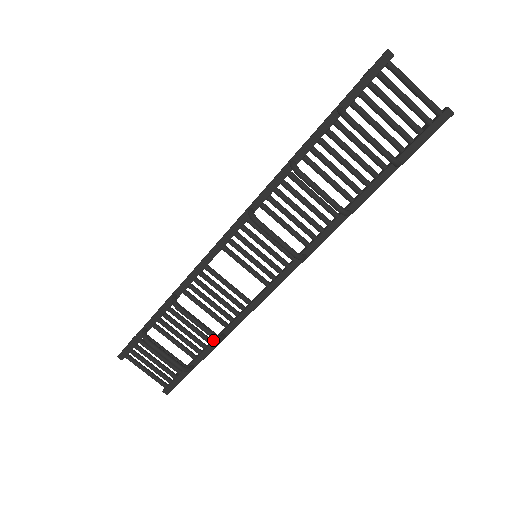
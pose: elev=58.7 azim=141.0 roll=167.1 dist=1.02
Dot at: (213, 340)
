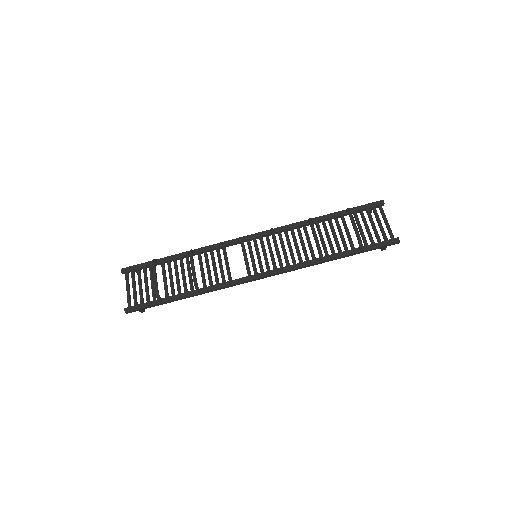
Dot at: (190, 291)
